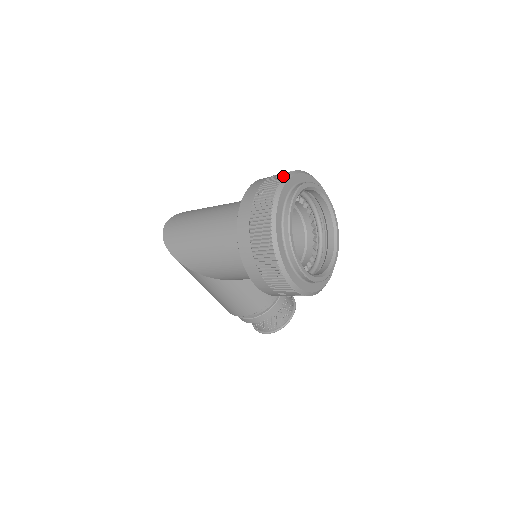
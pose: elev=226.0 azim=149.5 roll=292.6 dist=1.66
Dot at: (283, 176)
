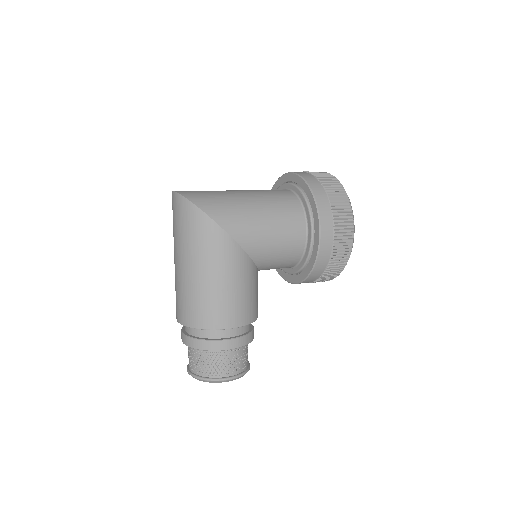
Dot at: occluded
